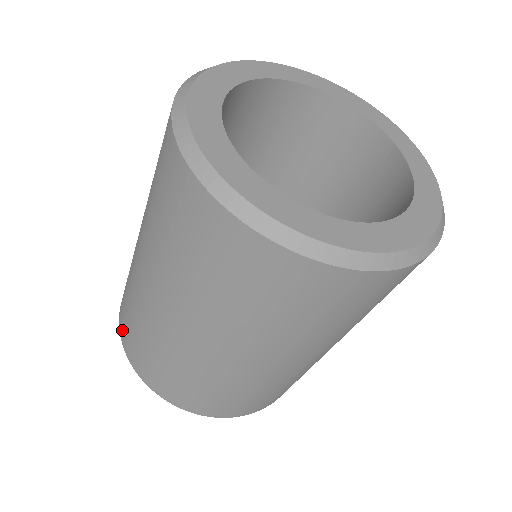
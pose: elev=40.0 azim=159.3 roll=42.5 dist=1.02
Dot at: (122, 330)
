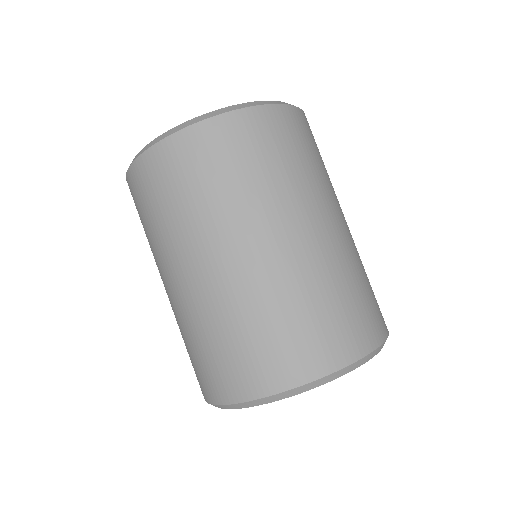
Dot at: (211, 391)
